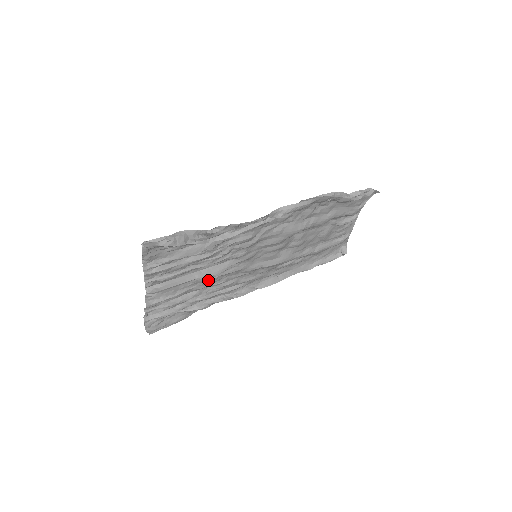
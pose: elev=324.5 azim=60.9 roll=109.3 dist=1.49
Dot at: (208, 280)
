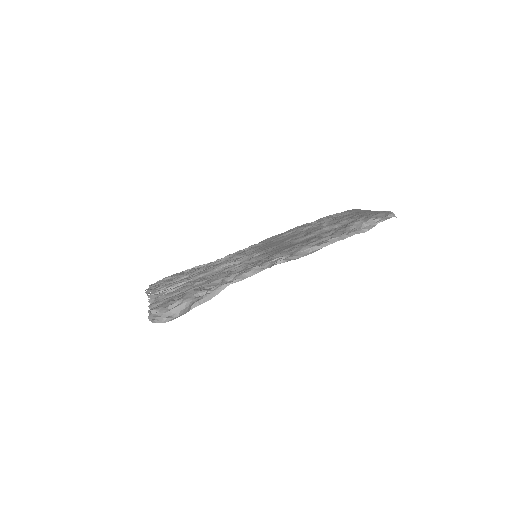
Dot at: occluded
